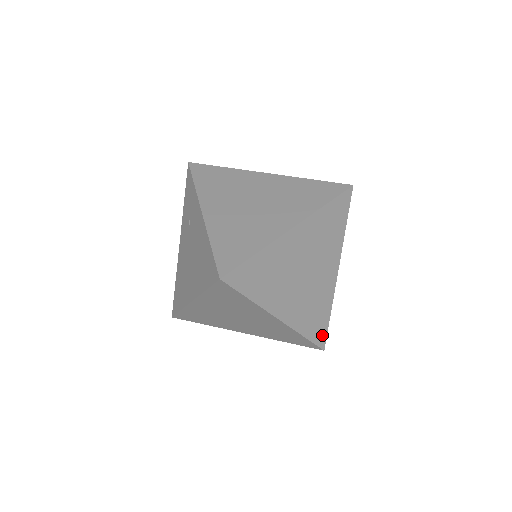
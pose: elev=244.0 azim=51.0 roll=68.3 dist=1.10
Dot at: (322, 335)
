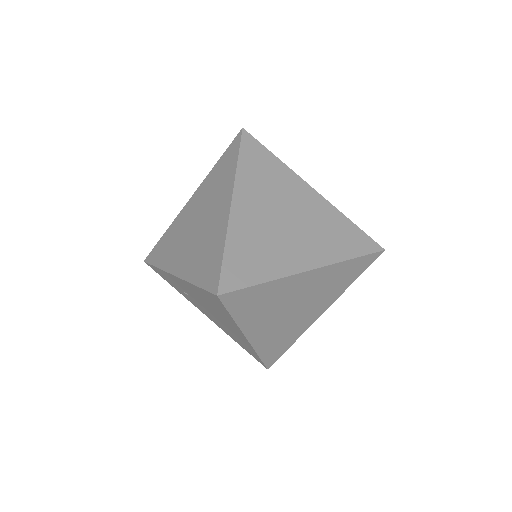
Dot at: (366, 242)
